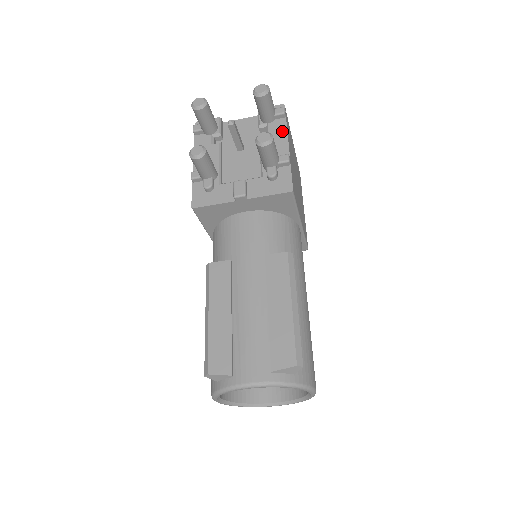
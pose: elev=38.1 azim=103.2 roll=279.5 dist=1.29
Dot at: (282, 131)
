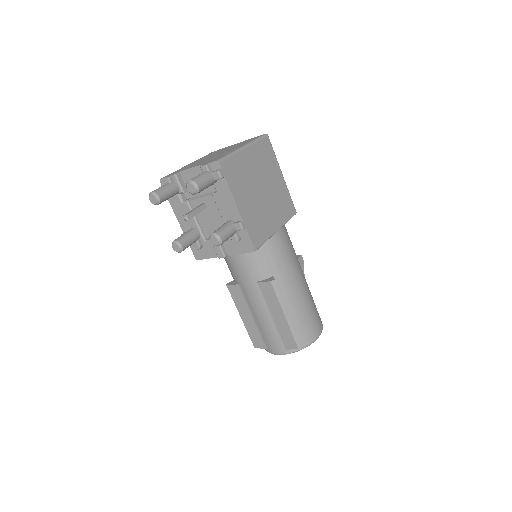
Dot at: (227, 193)
